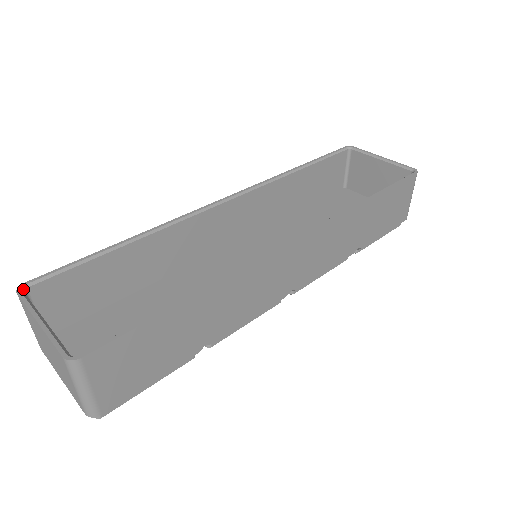
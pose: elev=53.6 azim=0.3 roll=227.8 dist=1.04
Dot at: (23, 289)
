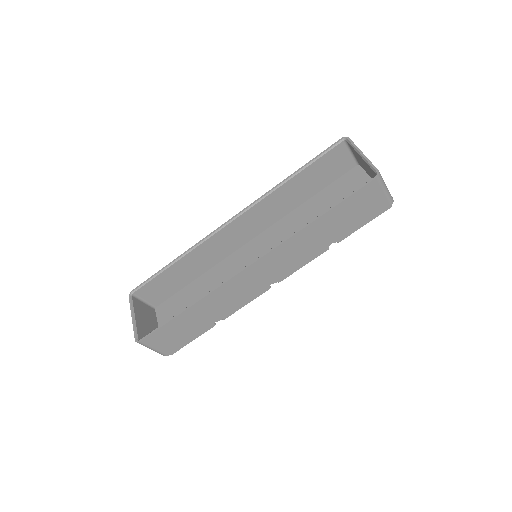
Dot at: (132, 294)
